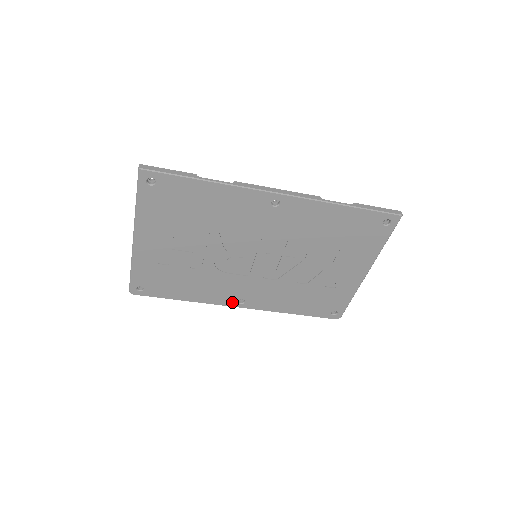
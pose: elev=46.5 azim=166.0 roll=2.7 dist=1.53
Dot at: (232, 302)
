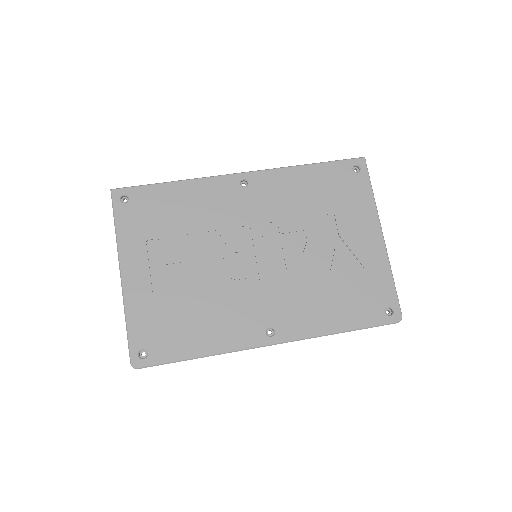
Dot at: (260, 338)
